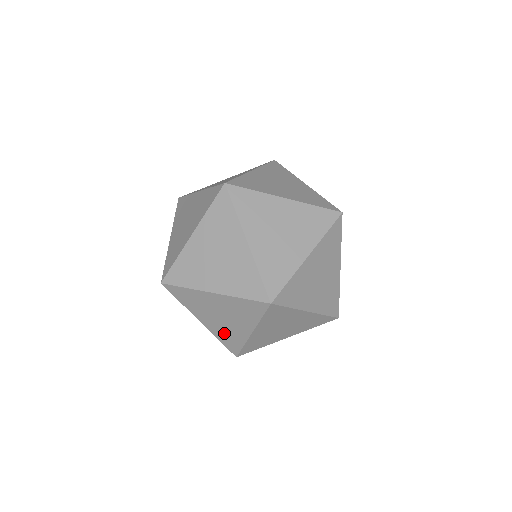
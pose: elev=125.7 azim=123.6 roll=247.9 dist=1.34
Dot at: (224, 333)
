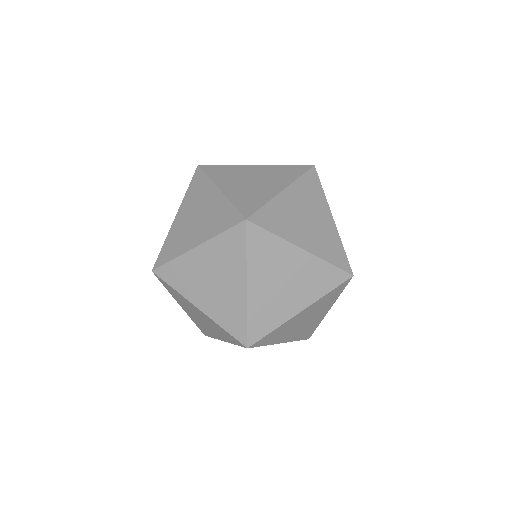
Dot at: (223, 310)
